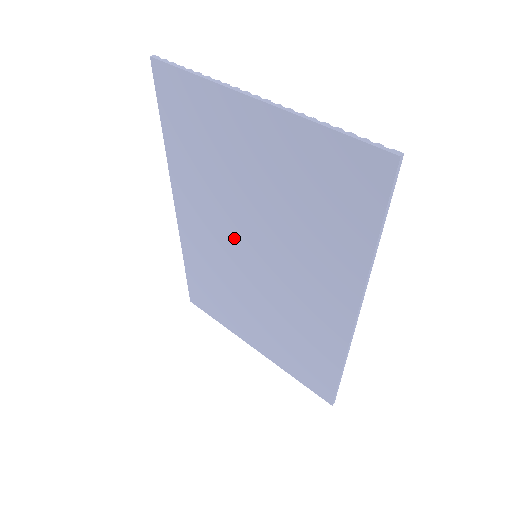
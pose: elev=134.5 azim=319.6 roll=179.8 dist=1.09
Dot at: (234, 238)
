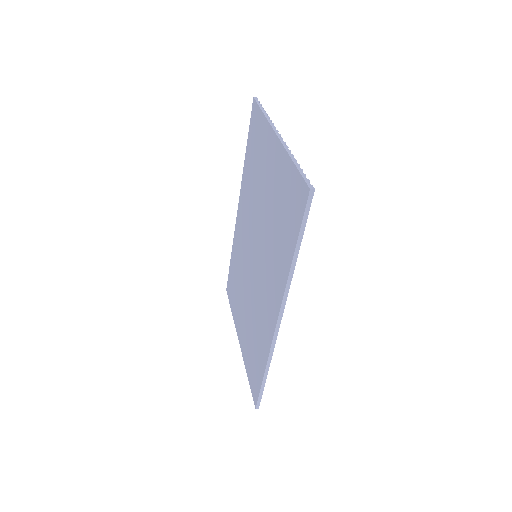
Dot at: (251, 238)
